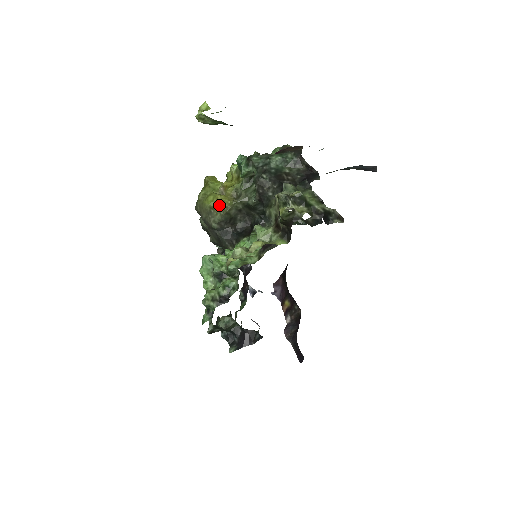
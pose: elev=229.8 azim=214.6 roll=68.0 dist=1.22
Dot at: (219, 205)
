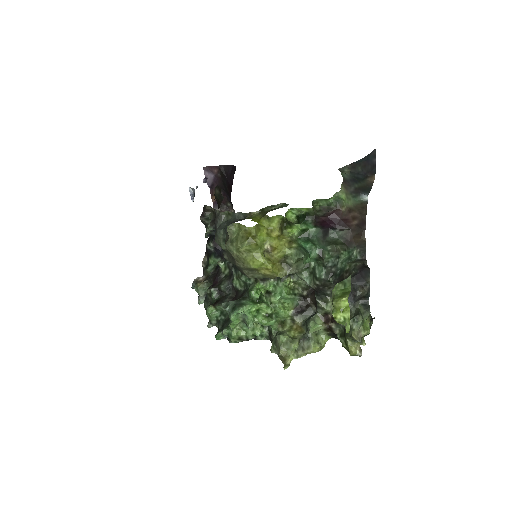
Dot at: (268, 274)
